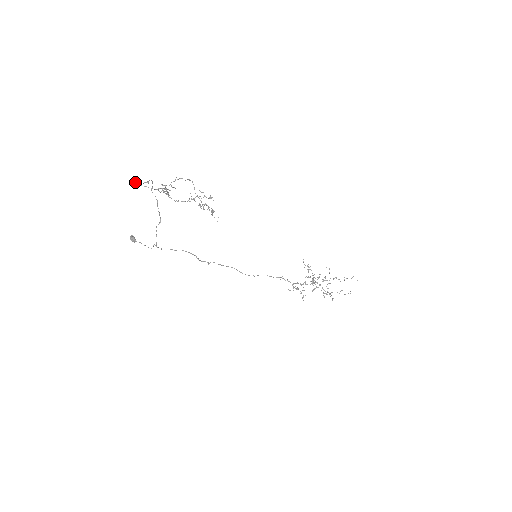
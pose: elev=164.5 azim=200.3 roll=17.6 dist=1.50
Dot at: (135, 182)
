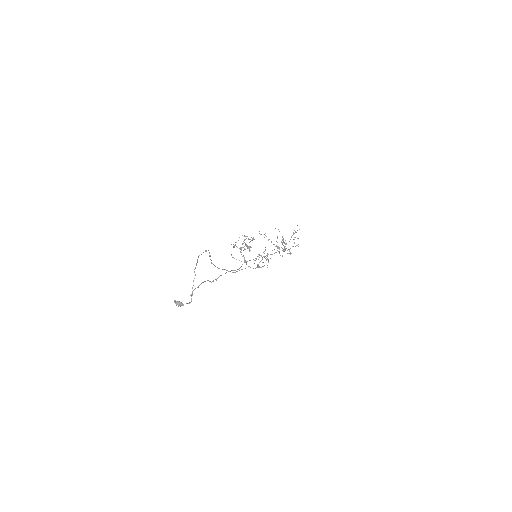
Dot at: (215, 266)
